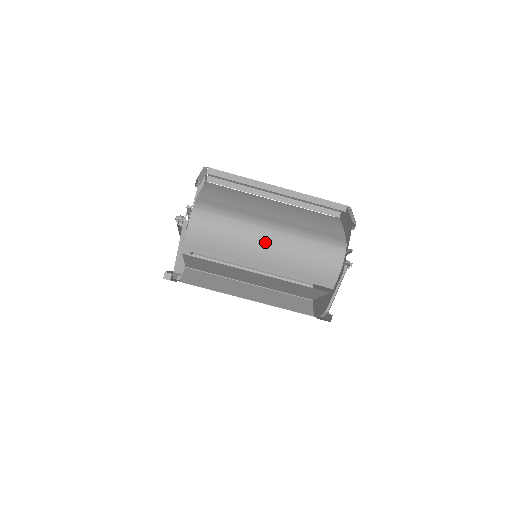
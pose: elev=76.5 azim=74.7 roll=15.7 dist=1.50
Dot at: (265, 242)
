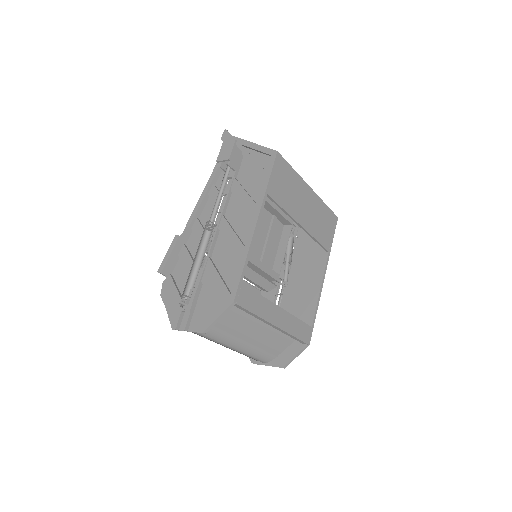
Dot at: (222, 345)
